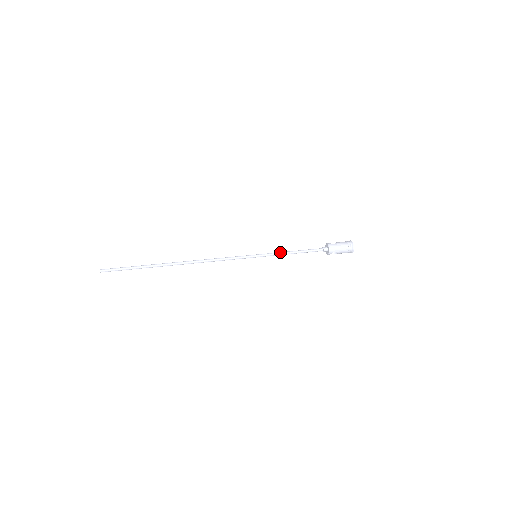
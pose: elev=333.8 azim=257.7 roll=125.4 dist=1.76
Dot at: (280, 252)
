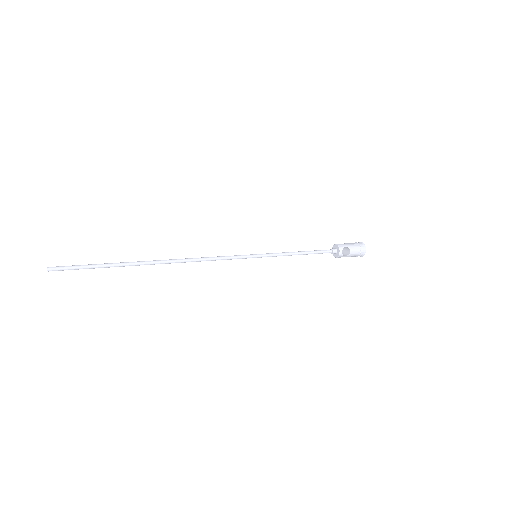
Dot at: (283, 253)
